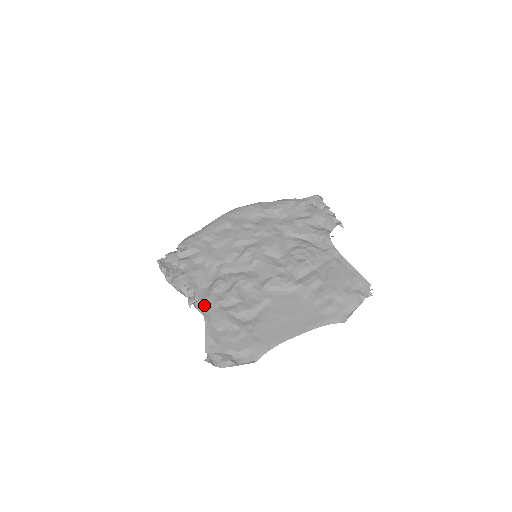
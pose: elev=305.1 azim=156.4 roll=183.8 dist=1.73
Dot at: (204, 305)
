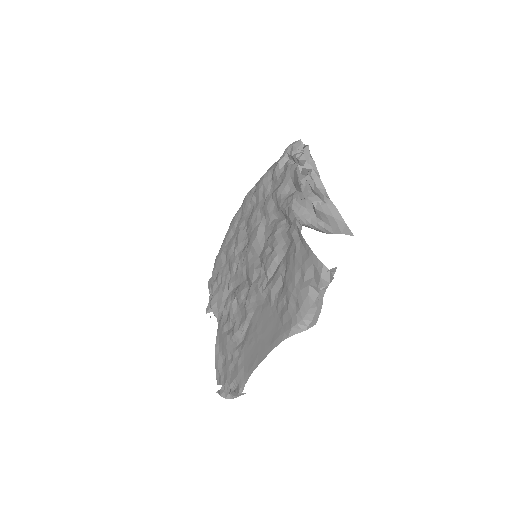
Dot at: (218, 332)
